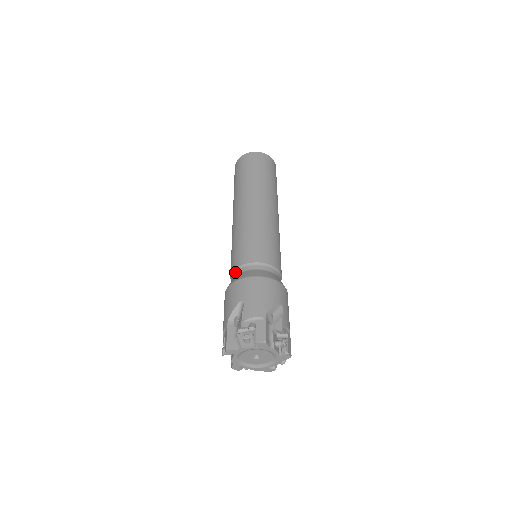
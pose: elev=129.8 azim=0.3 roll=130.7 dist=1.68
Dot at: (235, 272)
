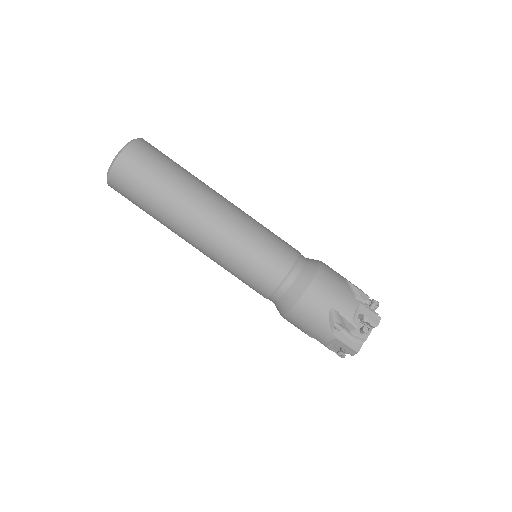
Dot at: (279, 290)
